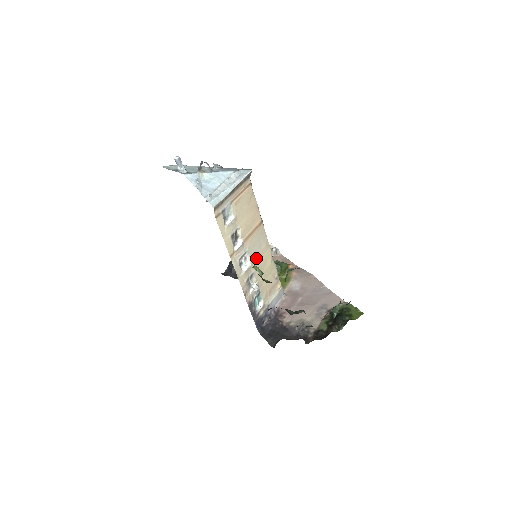
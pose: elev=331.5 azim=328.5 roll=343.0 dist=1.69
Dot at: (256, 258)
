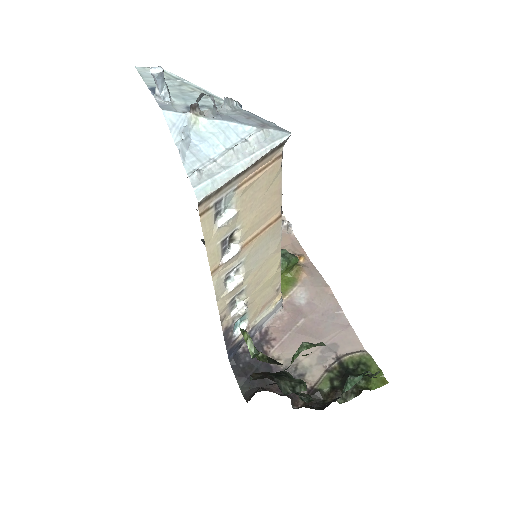
Dot at: (255, 268)
